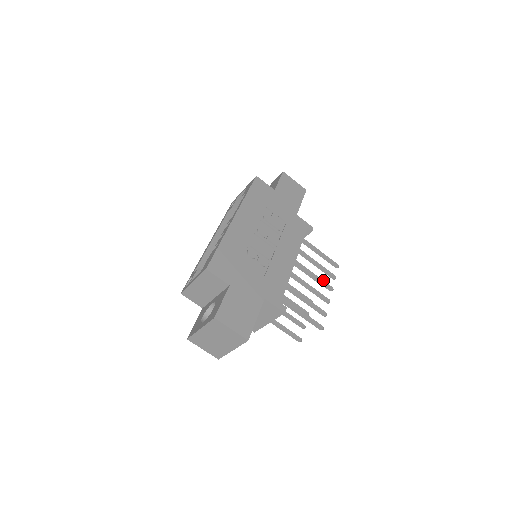
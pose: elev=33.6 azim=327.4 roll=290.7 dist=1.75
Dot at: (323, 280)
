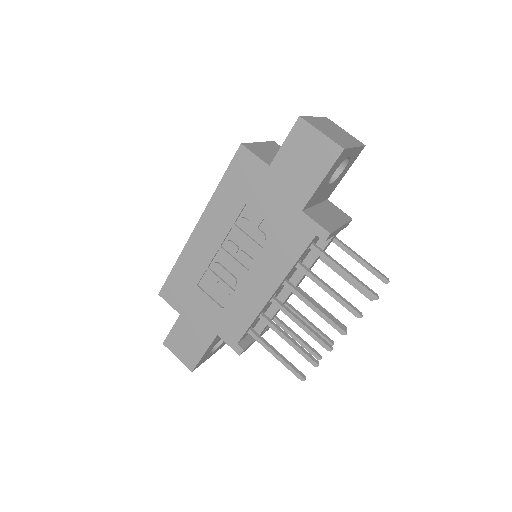
Dot at: (329, 318)
